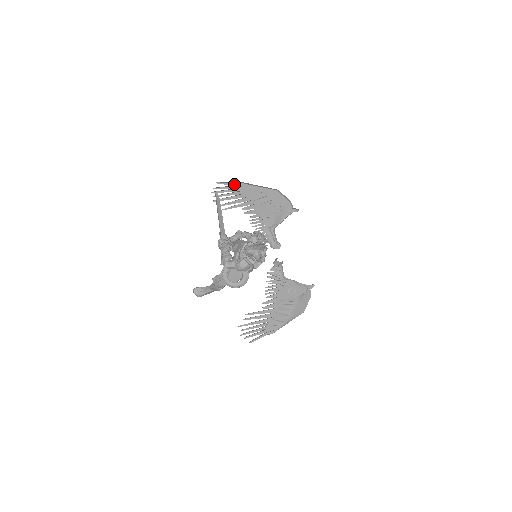
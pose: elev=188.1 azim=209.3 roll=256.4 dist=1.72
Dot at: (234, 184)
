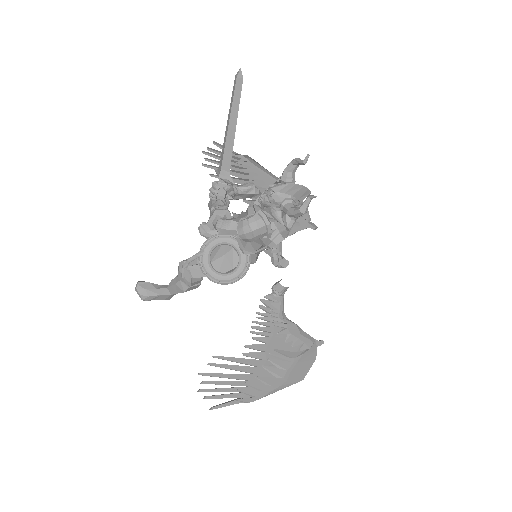
Dot at: (238, 155)
